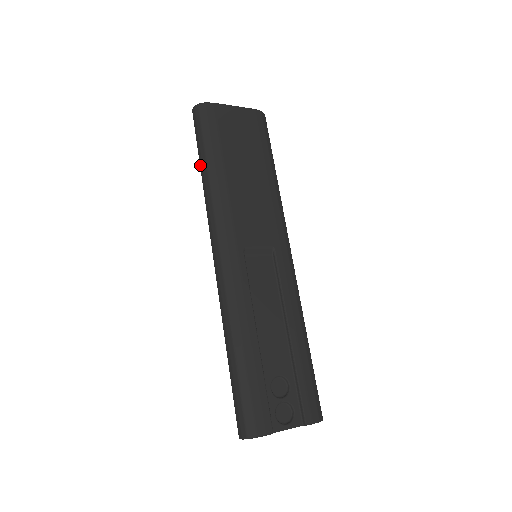
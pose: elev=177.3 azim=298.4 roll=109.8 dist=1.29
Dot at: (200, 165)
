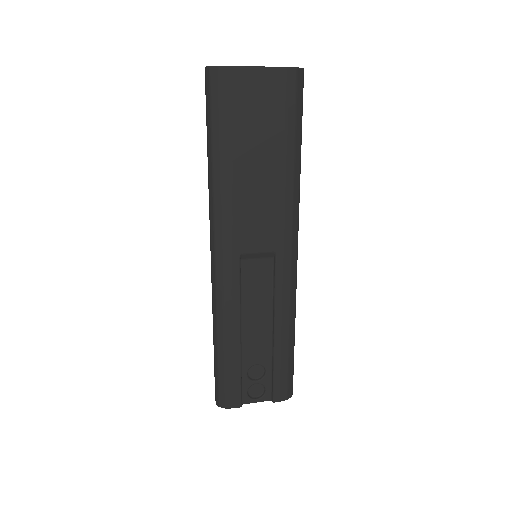
Dot at: (207, 148)
